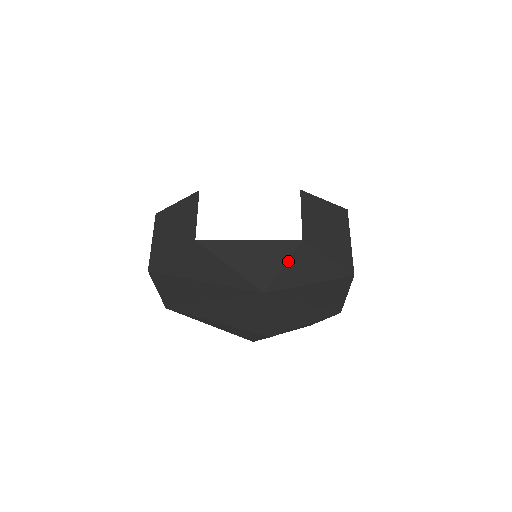
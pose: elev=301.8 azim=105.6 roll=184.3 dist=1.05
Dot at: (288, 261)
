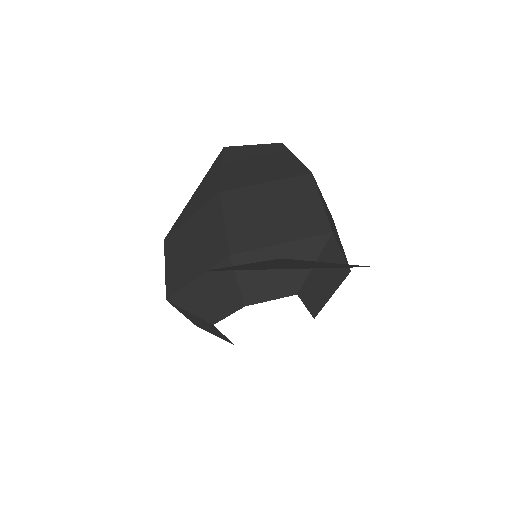
Dot at: occluded
